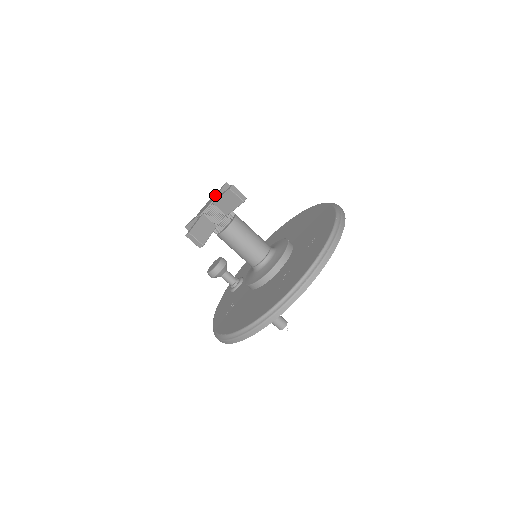
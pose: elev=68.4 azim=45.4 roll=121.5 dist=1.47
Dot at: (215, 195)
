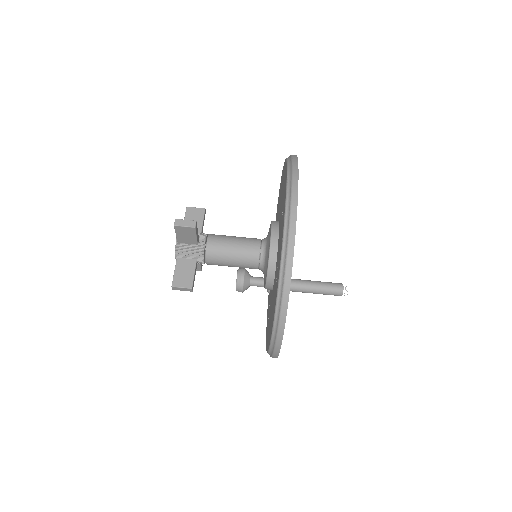
Dot at: occluded
